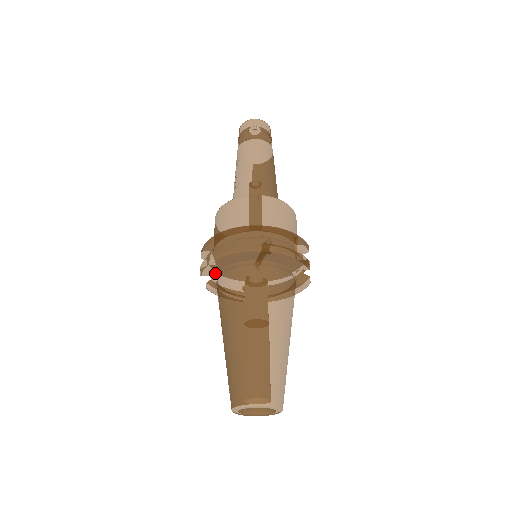
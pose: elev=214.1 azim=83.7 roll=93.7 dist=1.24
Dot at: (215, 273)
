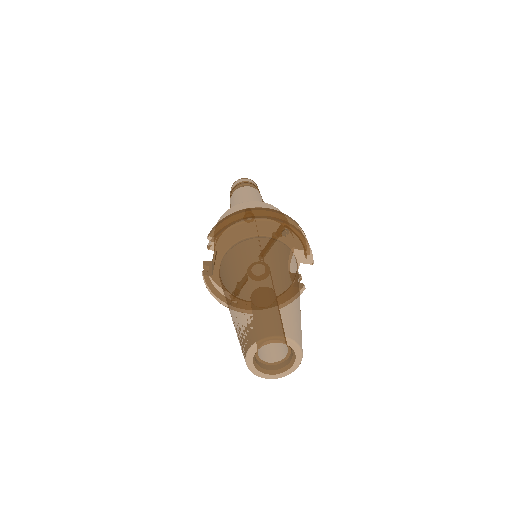
Dot at: (224, 249)
